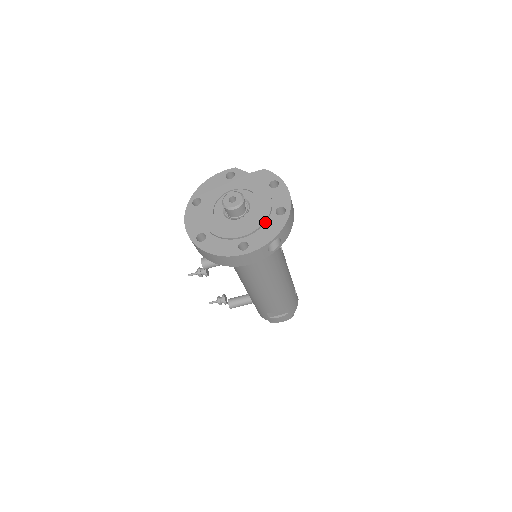
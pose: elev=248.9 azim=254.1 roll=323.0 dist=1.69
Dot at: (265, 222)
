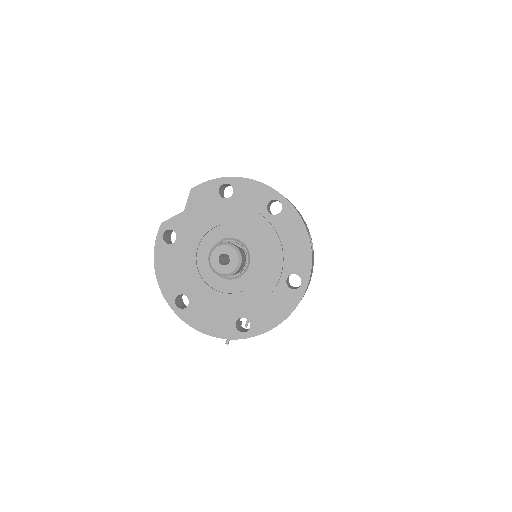
Dot at: (277, 236)
